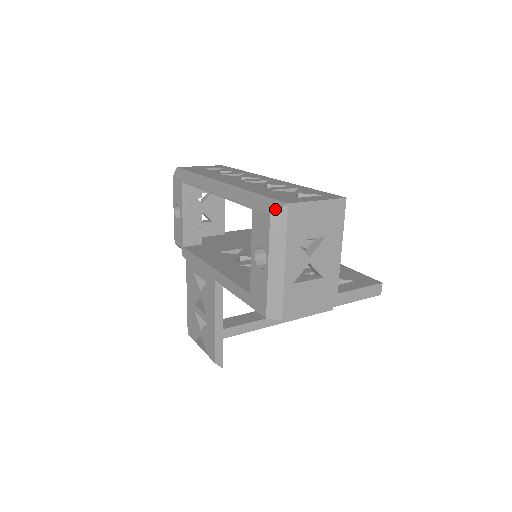
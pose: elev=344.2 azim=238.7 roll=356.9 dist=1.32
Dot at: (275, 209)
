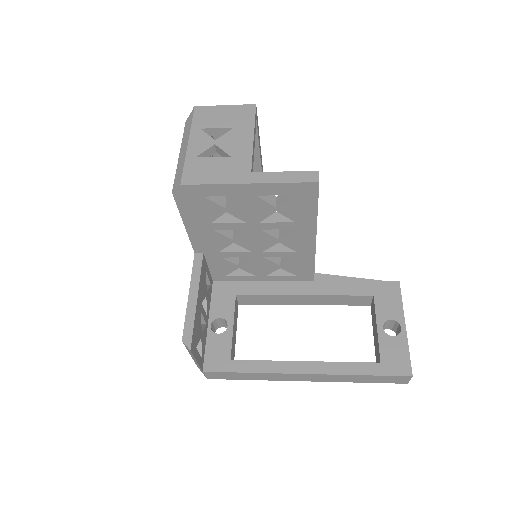
Dot at: (189, 117)
